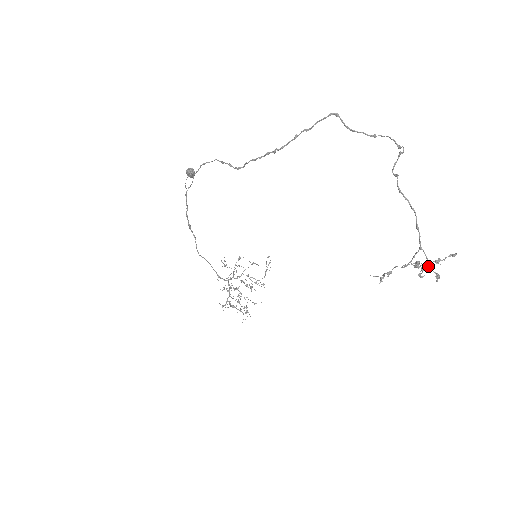
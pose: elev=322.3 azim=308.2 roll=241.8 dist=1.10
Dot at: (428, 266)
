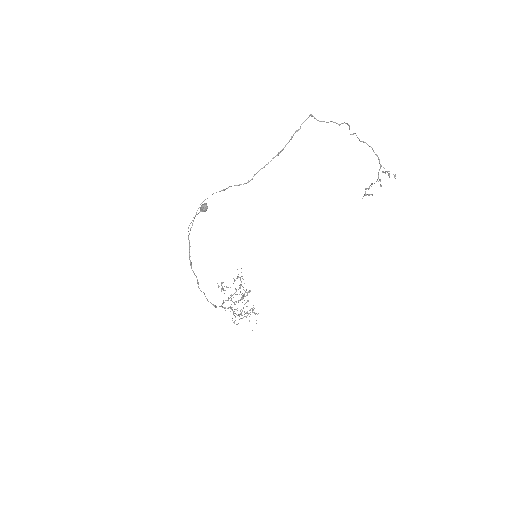
Dot at: (388, 173)
